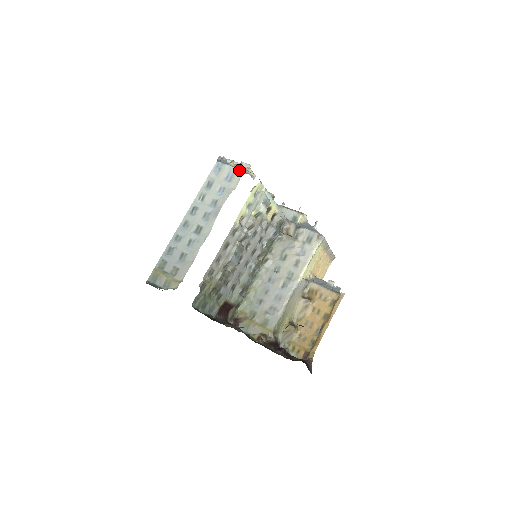
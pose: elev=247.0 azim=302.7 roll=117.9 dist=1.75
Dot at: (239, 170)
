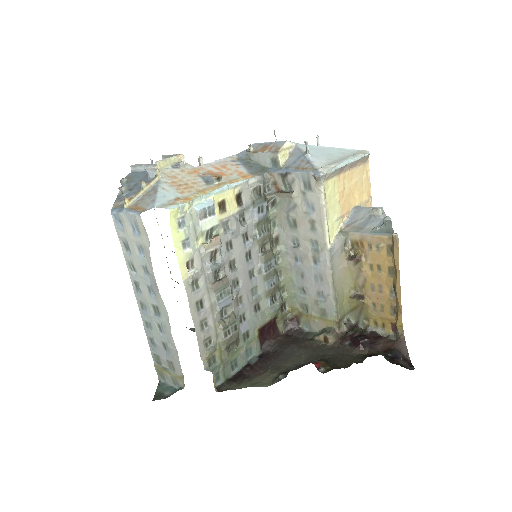
Dot at: (135, 216)
